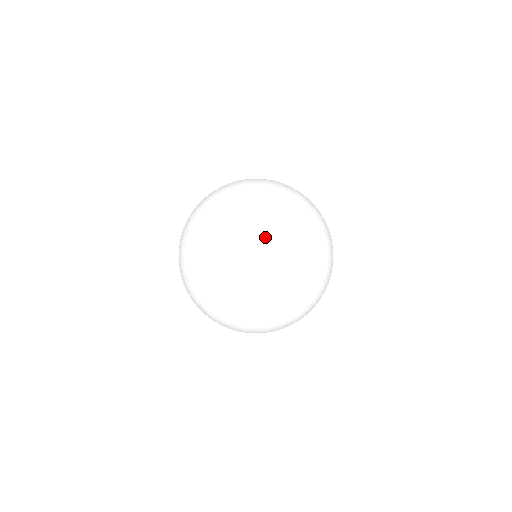
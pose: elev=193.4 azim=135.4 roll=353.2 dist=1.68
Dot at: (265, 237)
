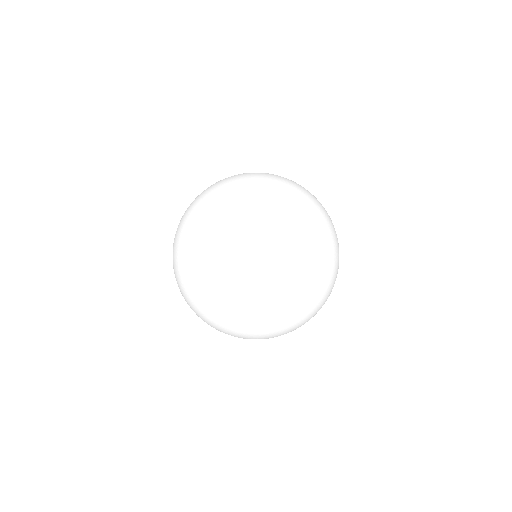
Dot at: (216, 187)
